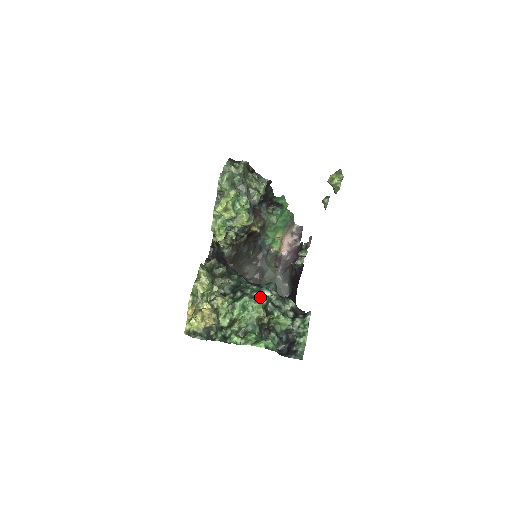
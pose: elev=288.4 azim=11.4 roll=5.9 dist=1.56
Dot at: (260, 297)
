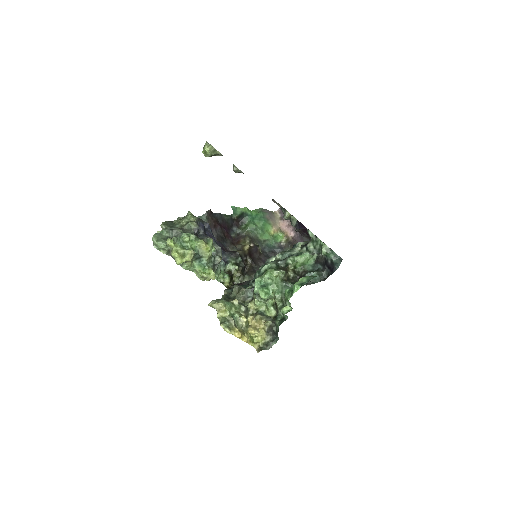
Dot at: (267, 267)
